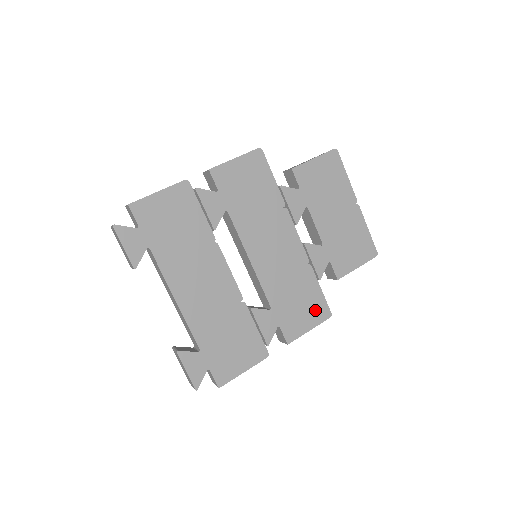
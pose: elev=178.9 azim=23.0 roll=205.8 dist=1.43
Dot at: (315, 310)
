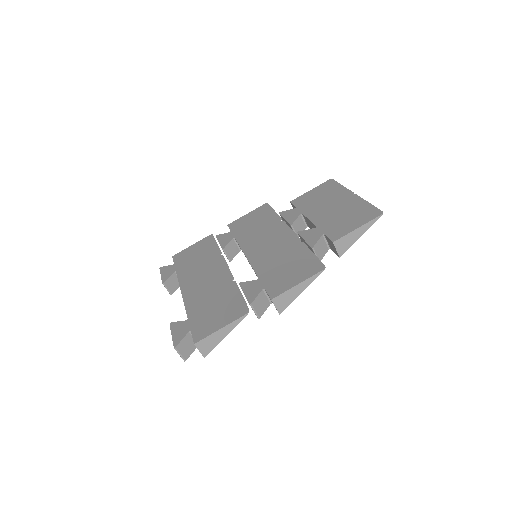
Dot at: (305, 269)
